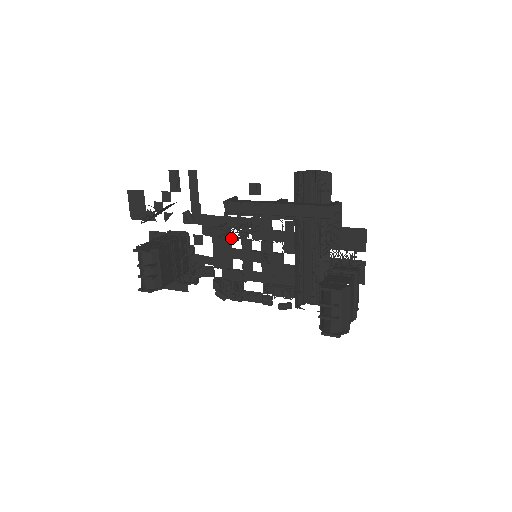
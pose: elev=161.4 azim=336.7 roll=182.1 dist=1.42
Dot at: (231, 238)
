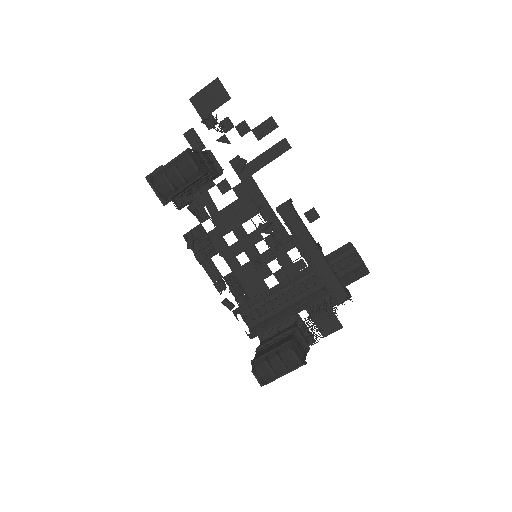
Dot at: occluded
